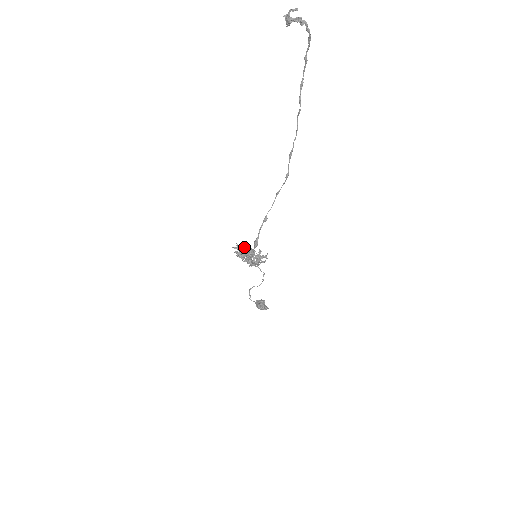
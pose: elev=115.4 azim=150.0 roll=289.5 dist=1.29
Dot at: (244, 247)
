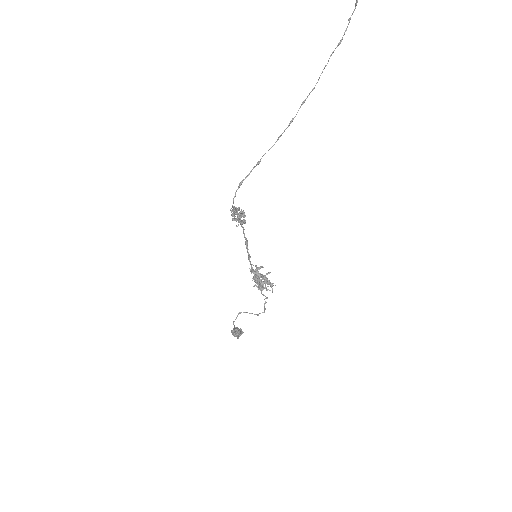
Dot at: occluded
